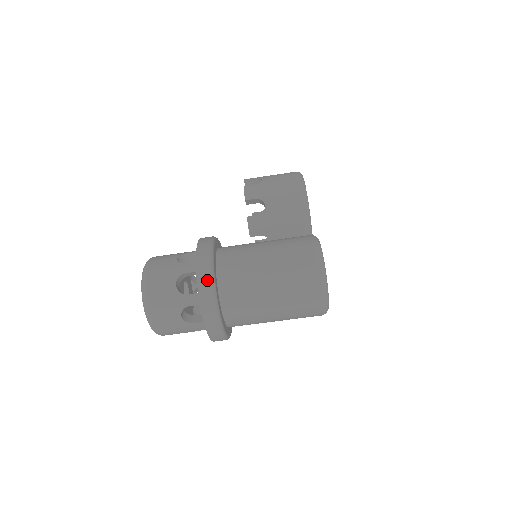
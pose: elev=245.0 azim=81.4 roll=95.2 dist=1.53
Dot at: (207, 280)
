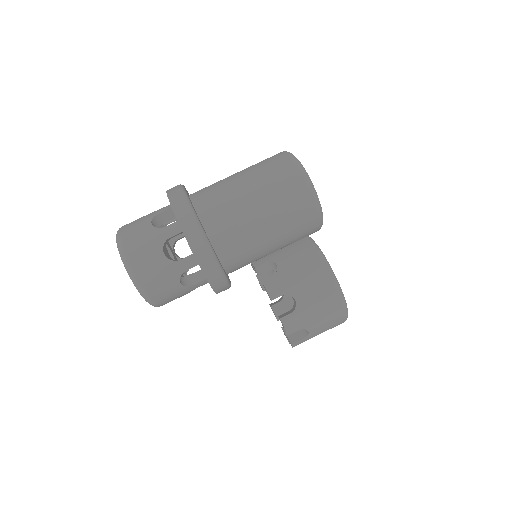
Dot at: occluded
